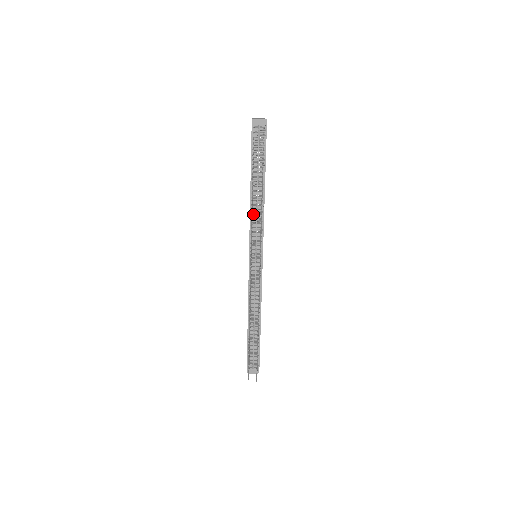
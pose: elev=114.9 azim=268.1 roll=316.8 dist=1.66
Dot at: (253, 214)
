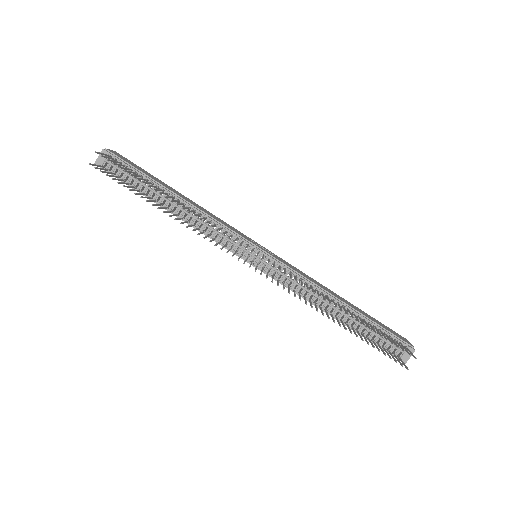
Dot at: (201, 228)
